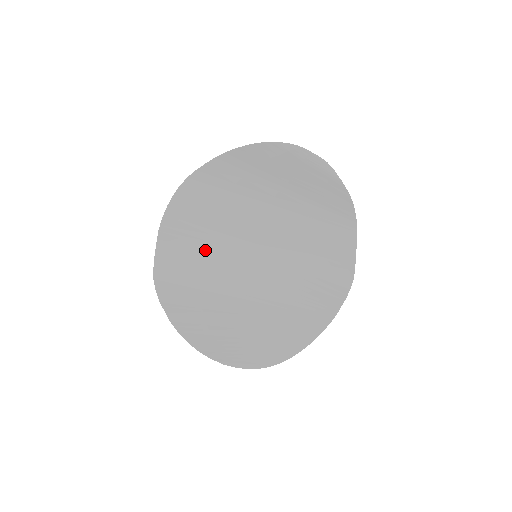
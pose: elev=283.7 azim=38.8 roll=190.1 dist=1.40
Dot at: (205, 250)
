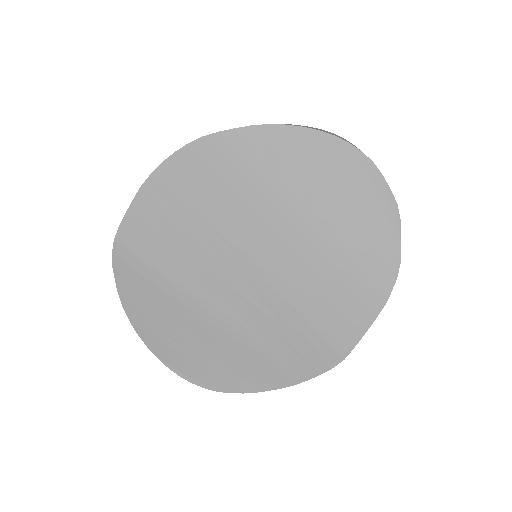
Dot at: (186, 238)
